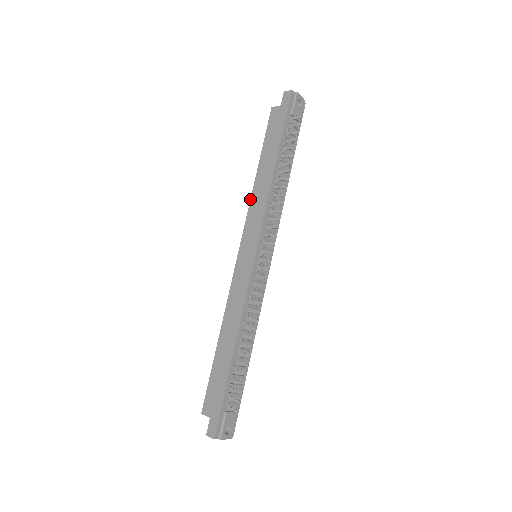
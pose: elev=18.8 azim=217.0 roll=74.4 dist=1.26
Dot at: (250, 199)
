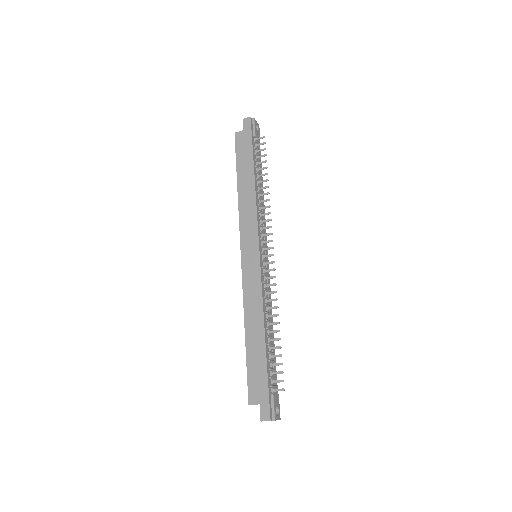
Dot at: (238, 209)
